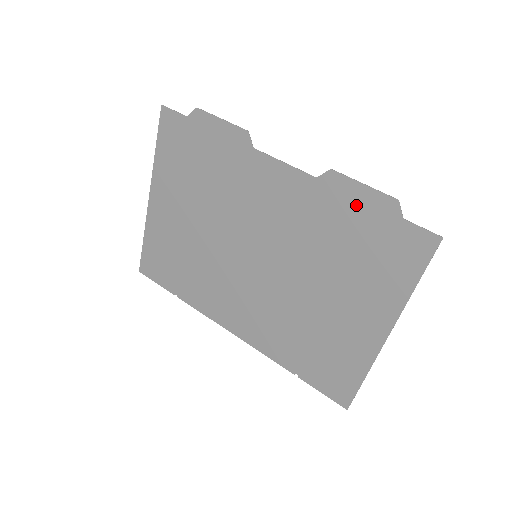
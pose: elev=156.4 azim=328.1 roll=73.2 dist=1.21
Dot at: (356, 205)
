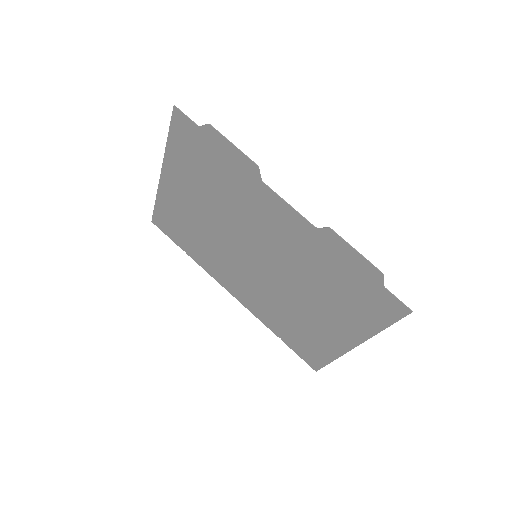
Dot at: (347, 261)
